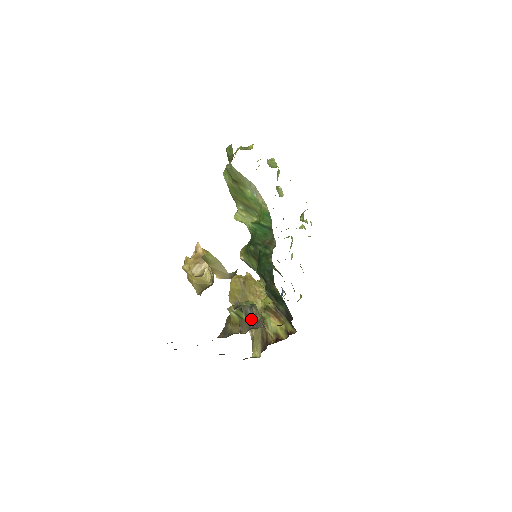
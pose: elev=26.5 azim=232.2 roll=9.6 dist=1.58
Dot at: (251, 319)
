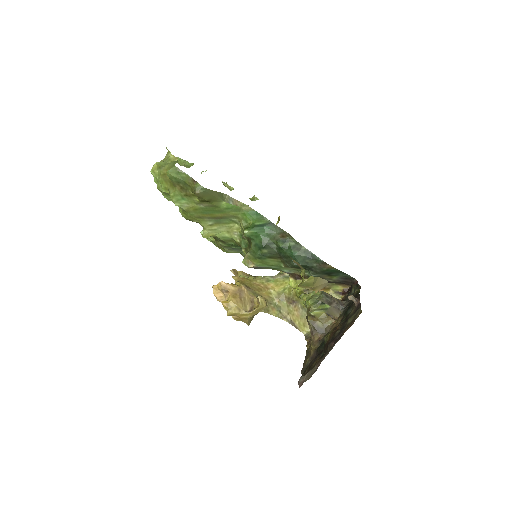
Dot at: (335, 303)
